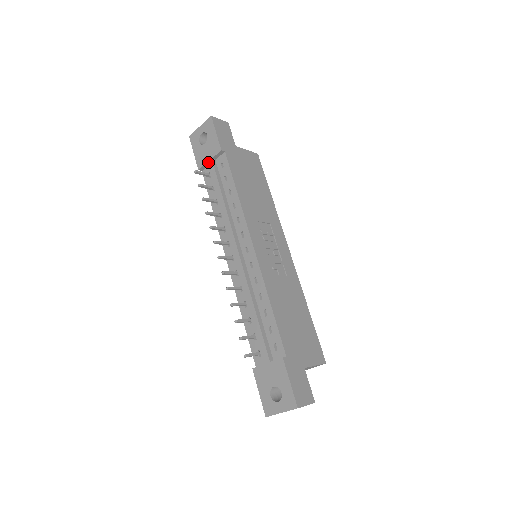
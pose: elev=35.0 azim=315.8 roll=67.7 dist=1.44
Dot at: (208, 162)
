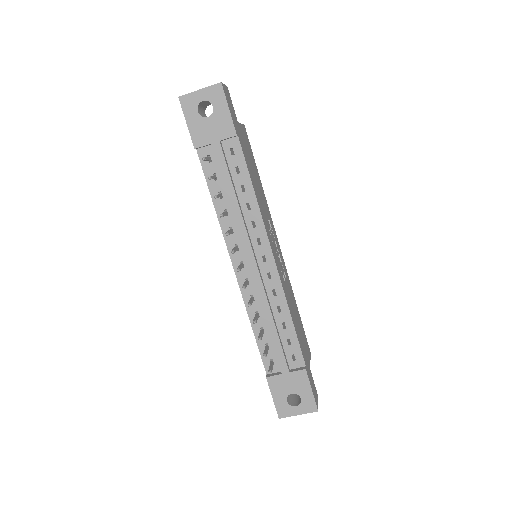
Dot at: (213, 144)
